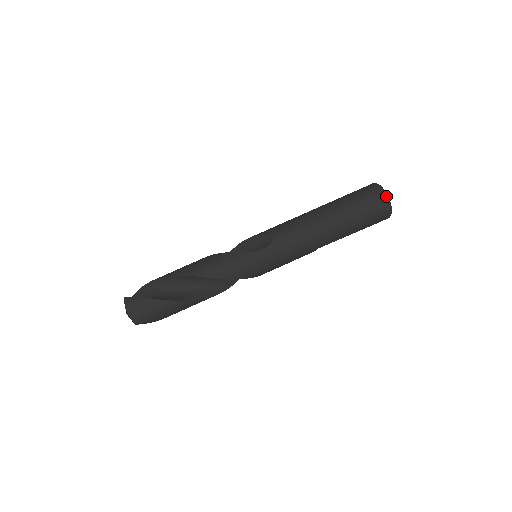
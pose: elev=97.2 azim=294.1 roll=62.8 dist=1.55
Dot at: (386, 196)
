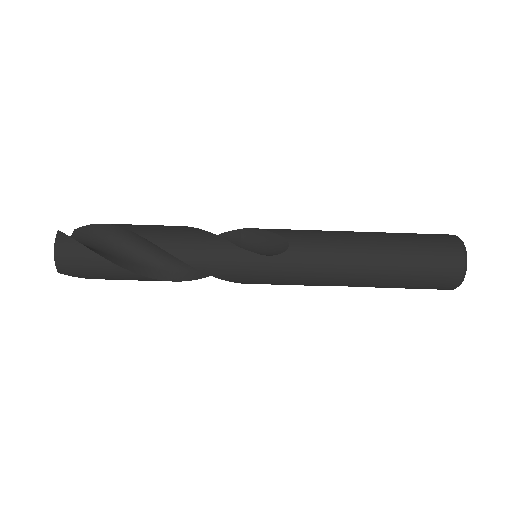
Dot at: (465, 264)
